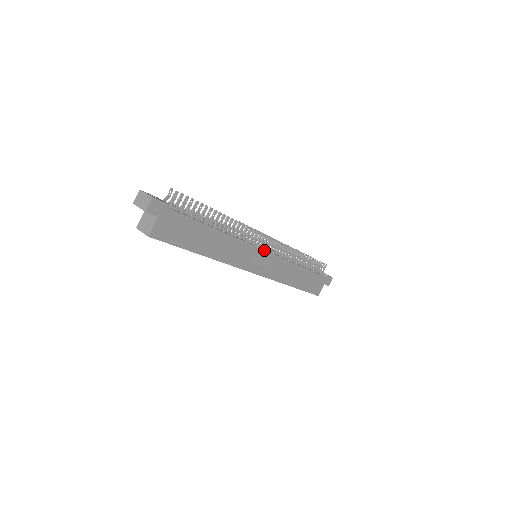
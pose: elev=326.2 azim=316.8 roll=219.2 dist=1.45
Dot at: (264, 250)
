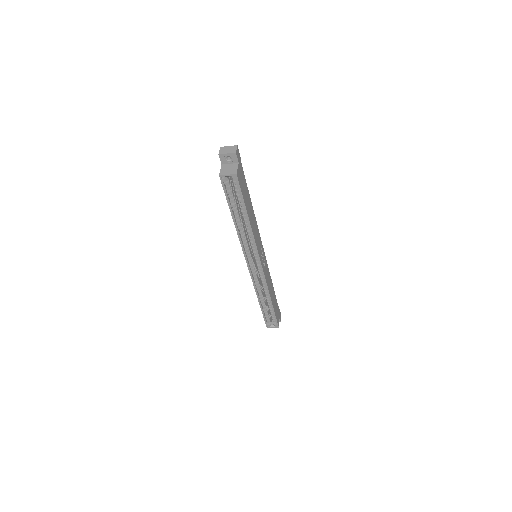
Dot at: (263, 248)
